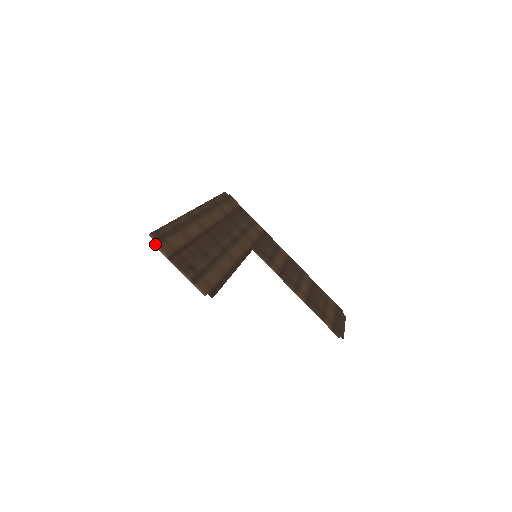
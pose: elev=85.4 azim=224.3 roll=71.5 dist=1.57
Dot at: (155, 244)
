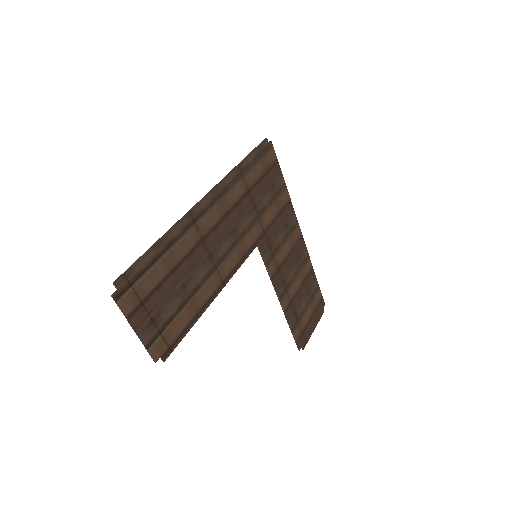
Dot at: (115, 301)
